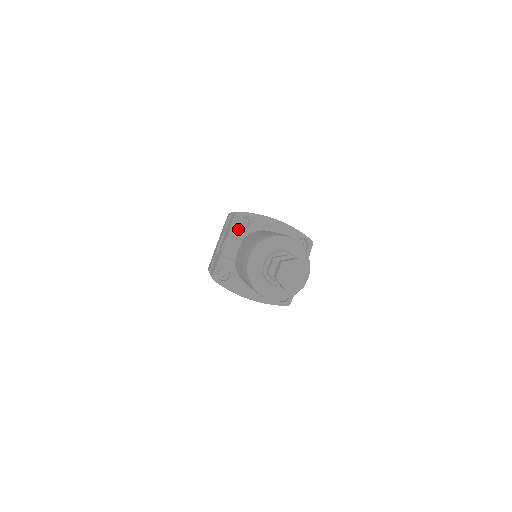
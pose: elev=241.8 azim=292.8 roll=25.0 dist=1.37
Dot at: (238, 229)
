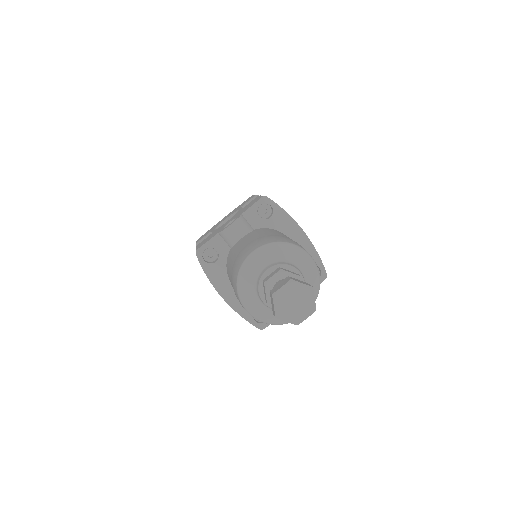
Dot at: (255, 215)
